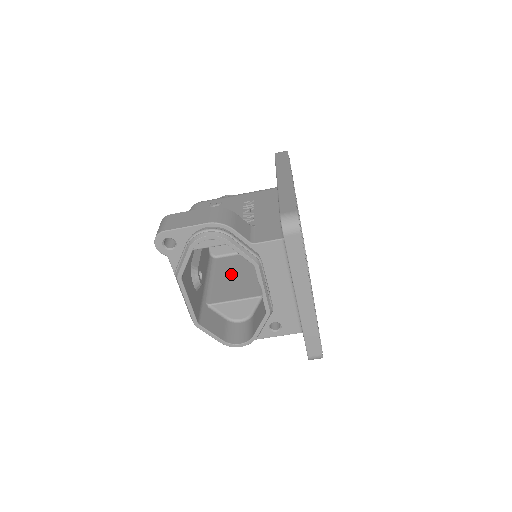
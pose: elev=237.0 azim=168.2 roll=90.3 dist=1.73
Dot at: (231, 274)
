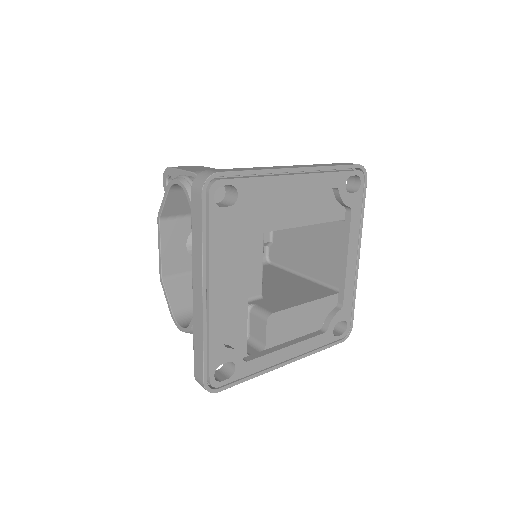
Dot at: occluded
